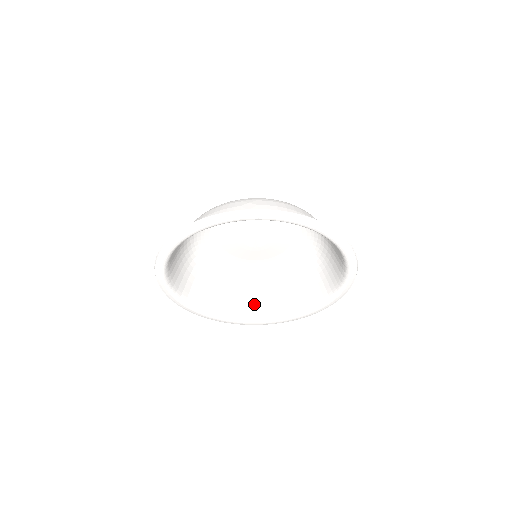
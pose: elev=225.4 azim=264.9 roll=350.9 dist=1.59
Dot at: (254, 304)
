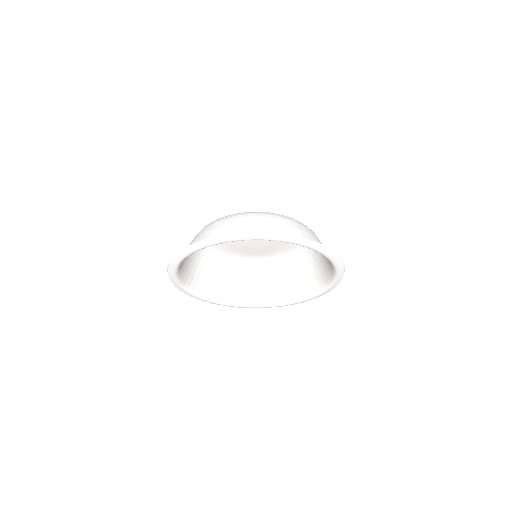
Dot at: (246, 290)
